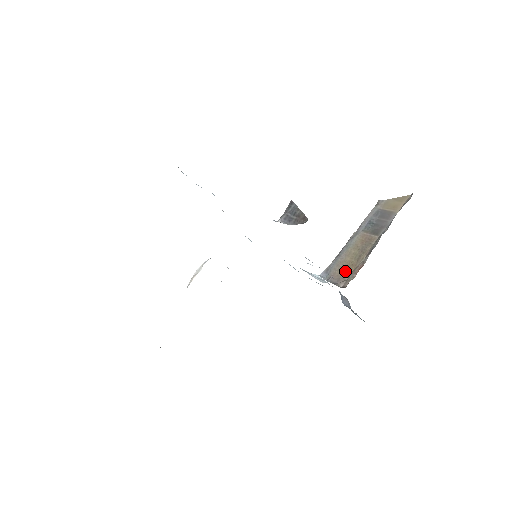
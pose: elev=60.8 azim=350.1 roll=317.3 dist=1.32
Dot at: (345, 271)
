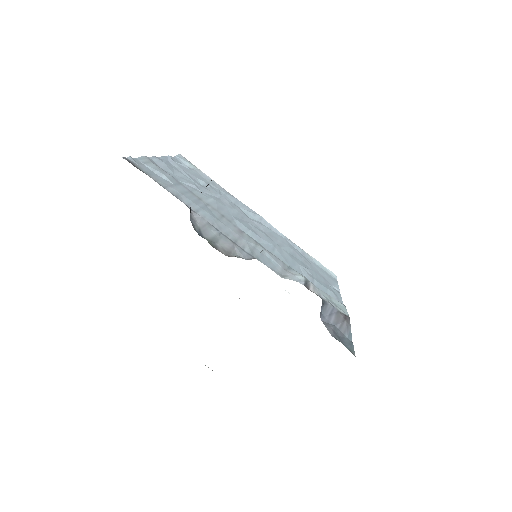
Dot at: occluded
